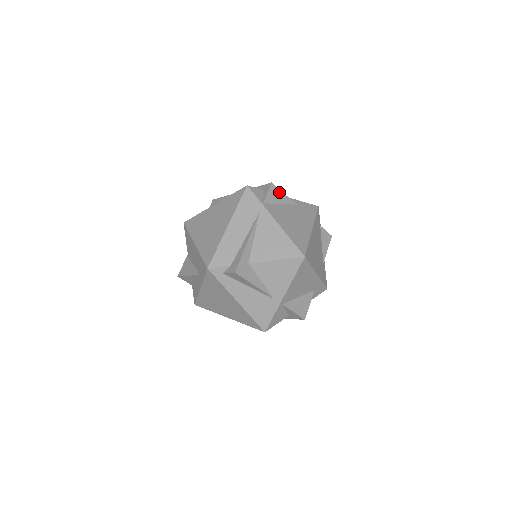
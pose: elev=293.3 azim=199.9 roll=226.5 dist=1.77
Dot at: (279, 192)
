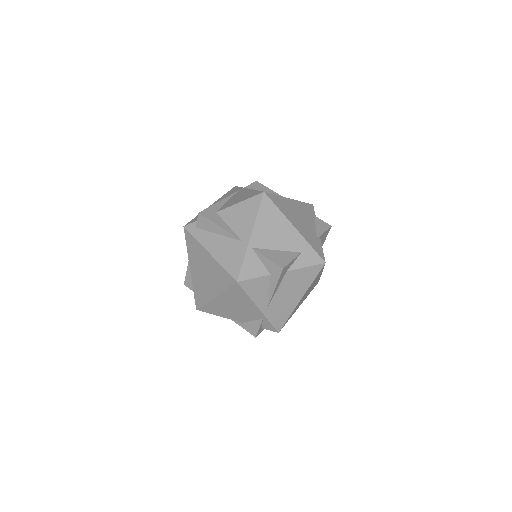
Dot at: (264, 187)
